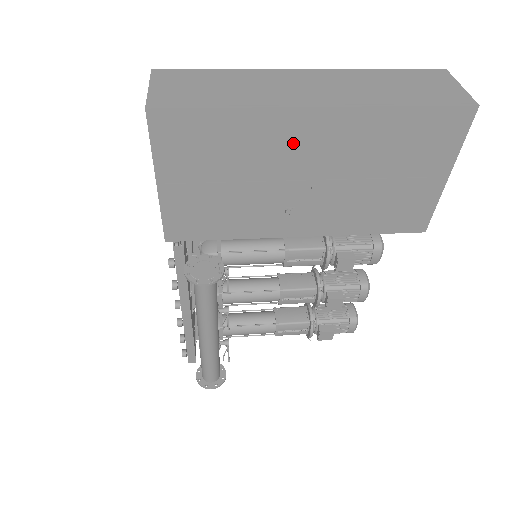
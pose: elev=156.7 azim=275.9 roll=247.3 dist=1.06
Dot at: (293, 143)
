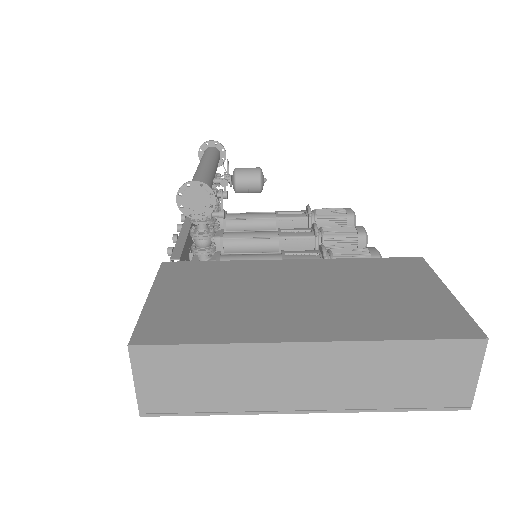
Dot at: occluded
